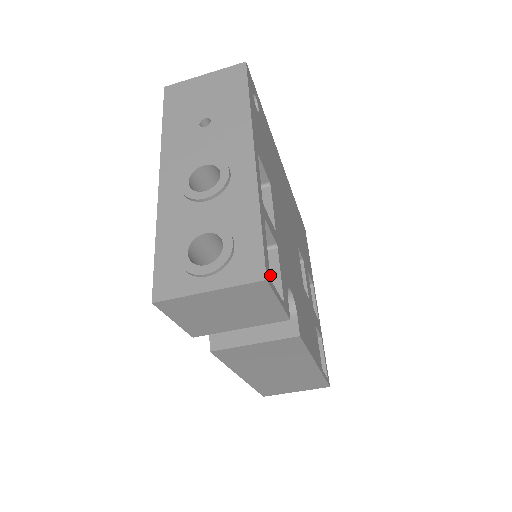
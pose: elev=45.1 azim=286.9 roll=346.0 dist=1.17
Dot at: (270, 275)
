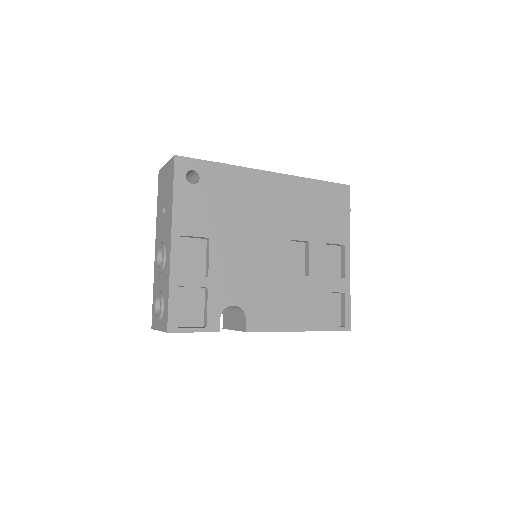
Dot at: (205, 307)
